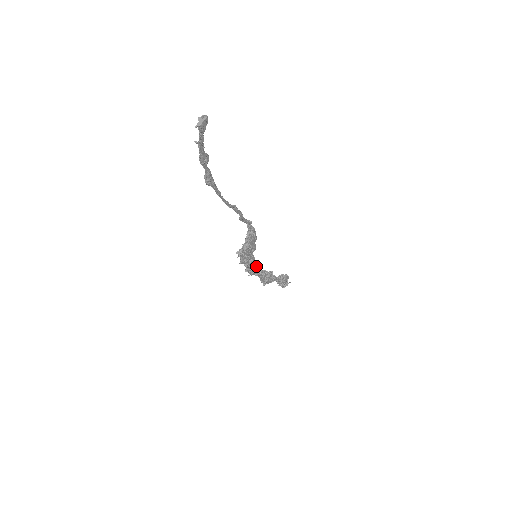
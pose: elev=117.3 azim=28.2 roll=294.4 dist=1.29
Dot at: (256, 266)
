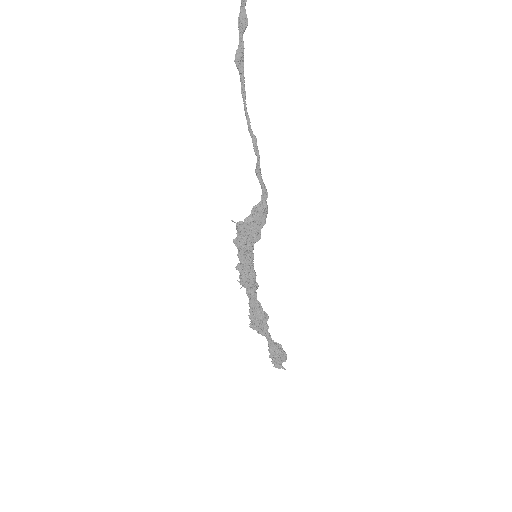
Dot at: (251, 274)
